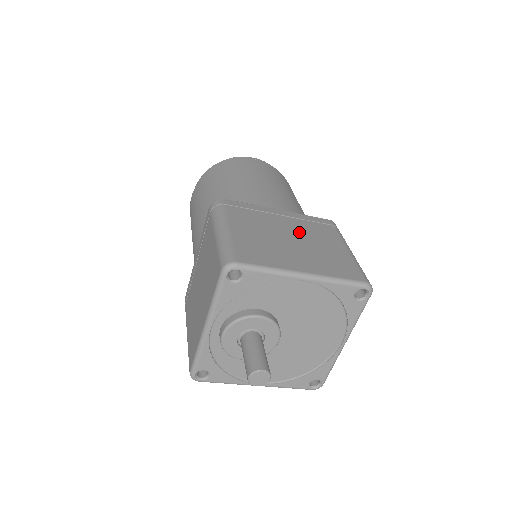
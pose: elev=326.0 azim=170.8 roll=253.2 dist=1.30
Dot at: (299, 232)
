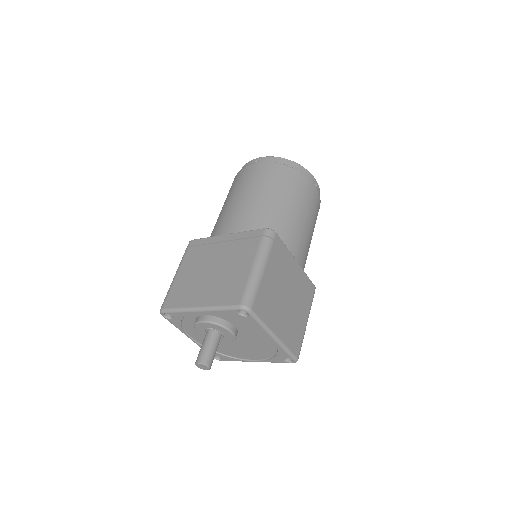
Dot at: (294, 293)
